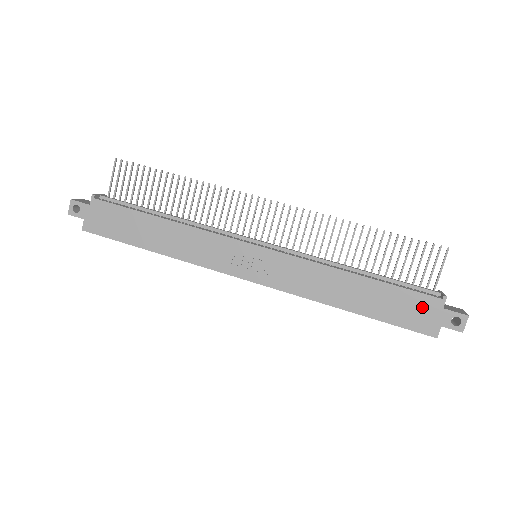
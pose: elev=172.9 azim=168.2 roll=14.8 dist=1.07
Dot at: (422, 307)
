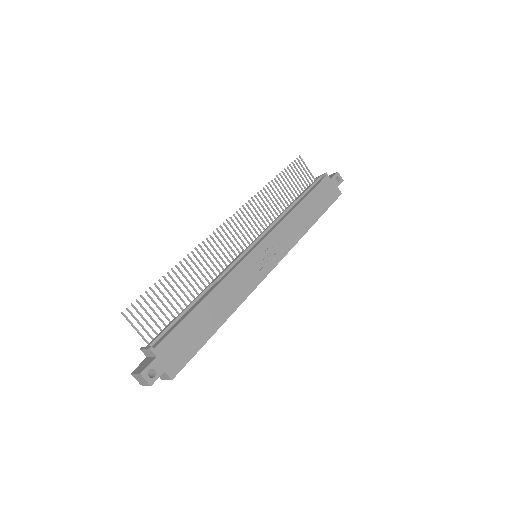
Dot at: (326, 187)
